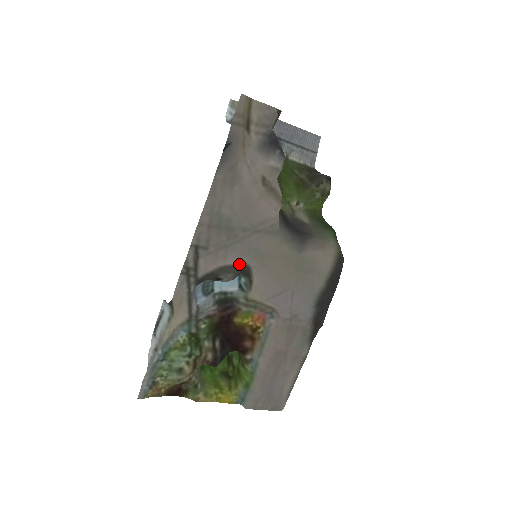
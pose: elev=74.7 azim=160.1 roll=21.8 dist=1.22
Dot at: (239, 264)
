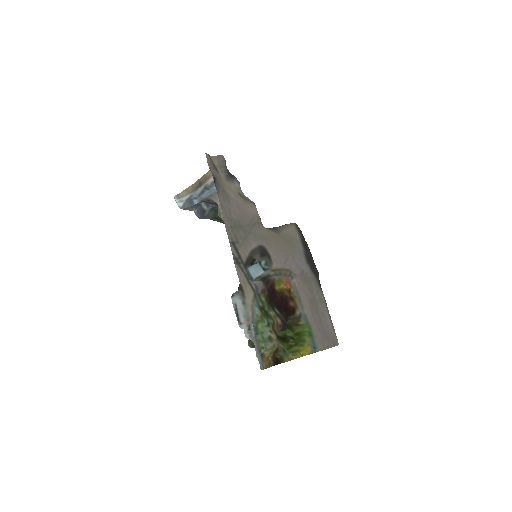
Dot at: (258, 247)
